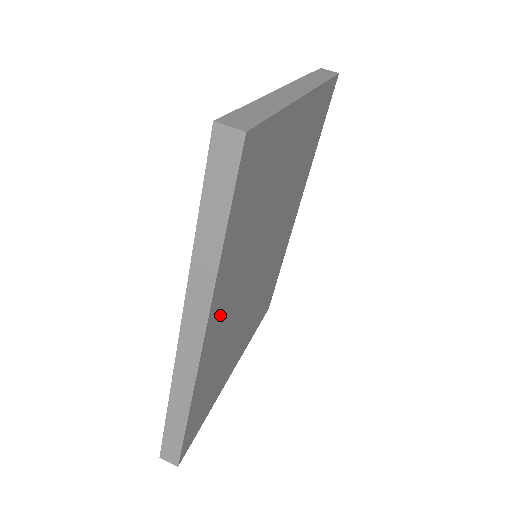
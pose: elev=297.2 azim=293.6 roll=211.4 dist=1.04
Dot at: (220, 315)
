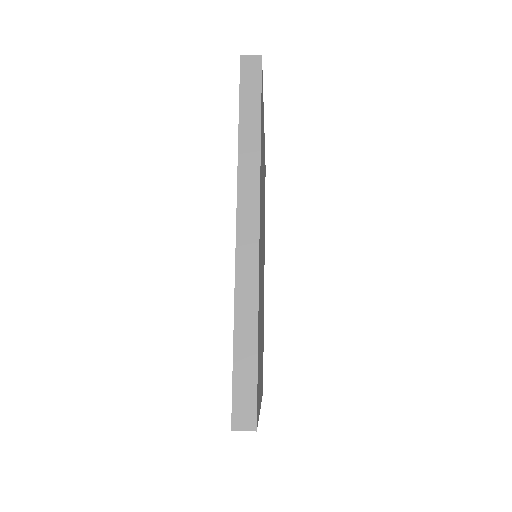
Dot at: (260, 229)
